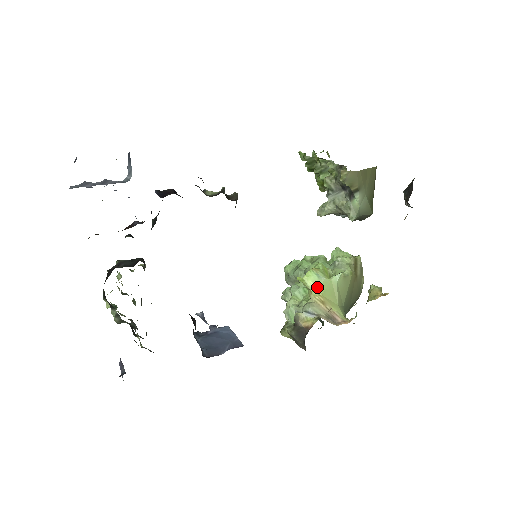
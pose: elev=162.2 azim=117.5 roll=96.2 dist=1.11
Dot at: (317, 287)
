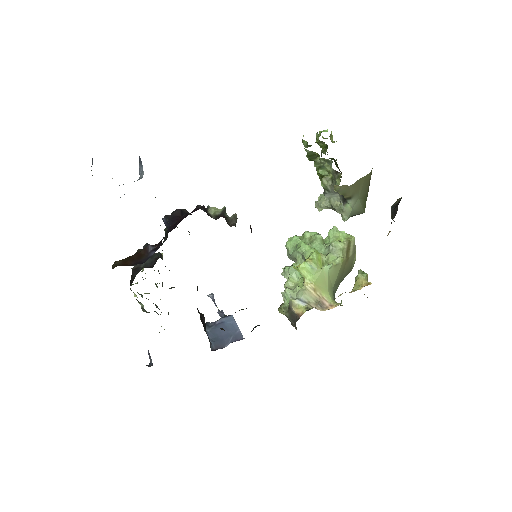
Dot at: (310, 276)
